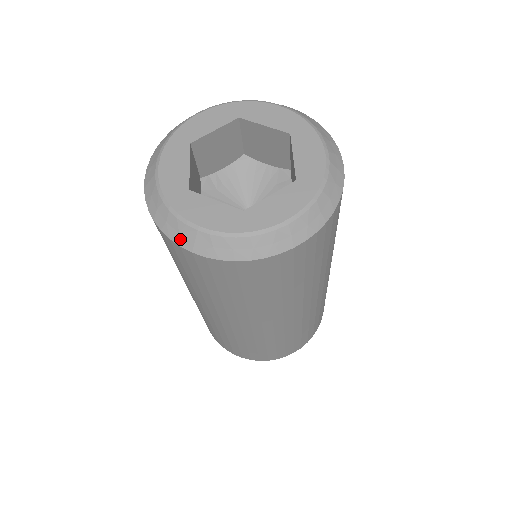
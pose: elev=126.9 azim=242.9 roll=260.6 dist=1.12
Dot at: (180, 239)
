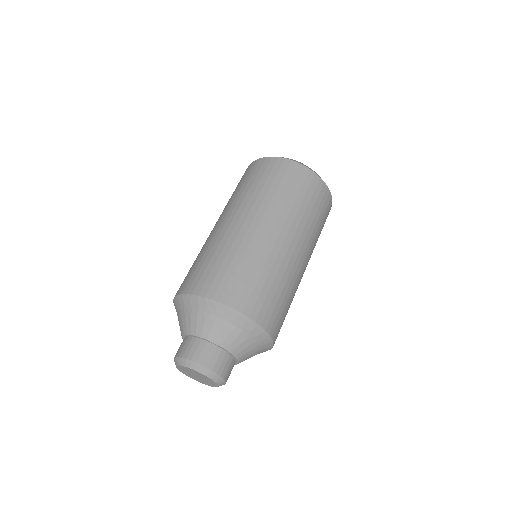
Dot at: (268, 157)
